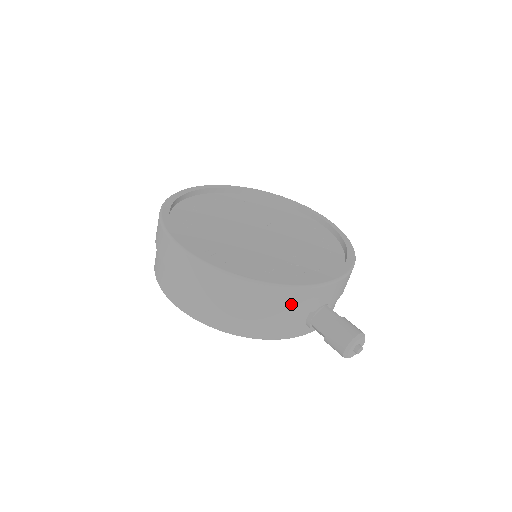
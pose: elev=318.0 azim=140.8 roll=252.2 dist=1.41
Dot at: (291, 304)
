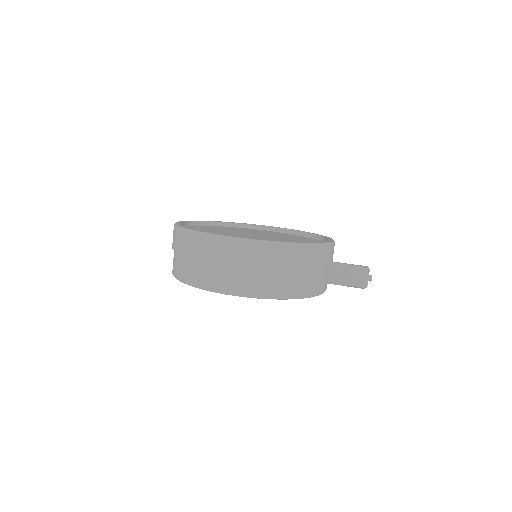
Dot at: (325, 259)
